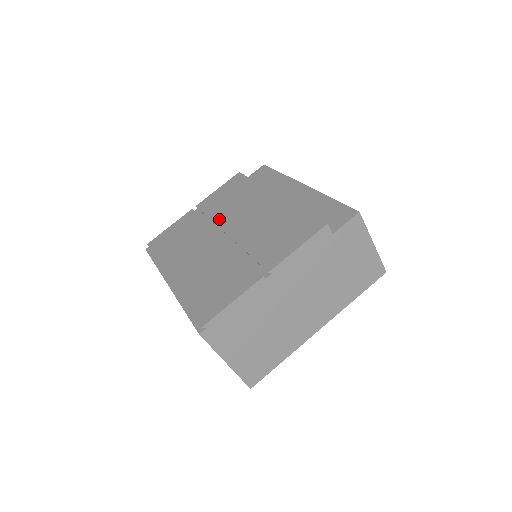
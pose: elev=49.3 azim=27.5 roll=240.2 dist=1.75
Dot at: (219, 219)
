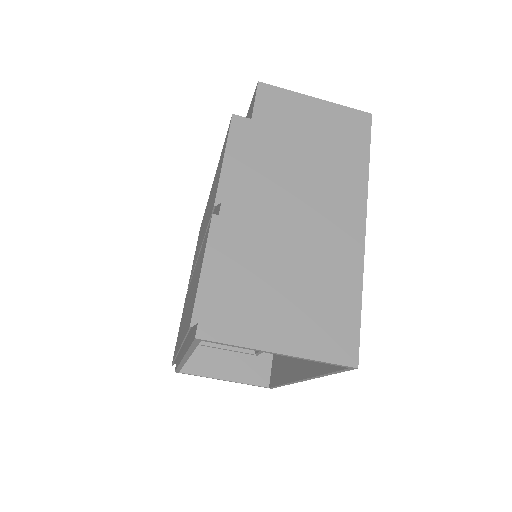
Dot at: occluded
